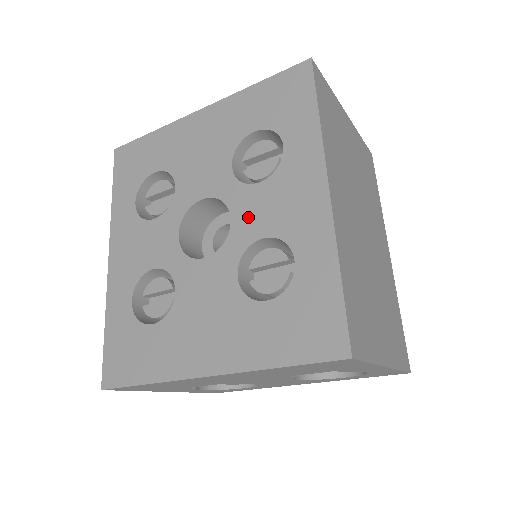
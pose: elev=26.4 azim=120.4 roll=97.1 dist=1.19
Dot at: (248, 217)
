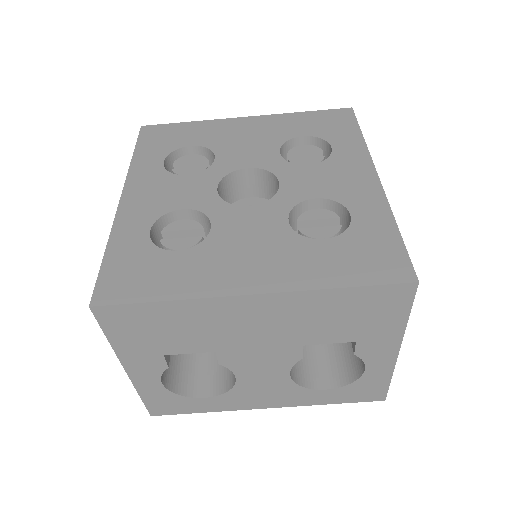
Dot at: (299, 184)
